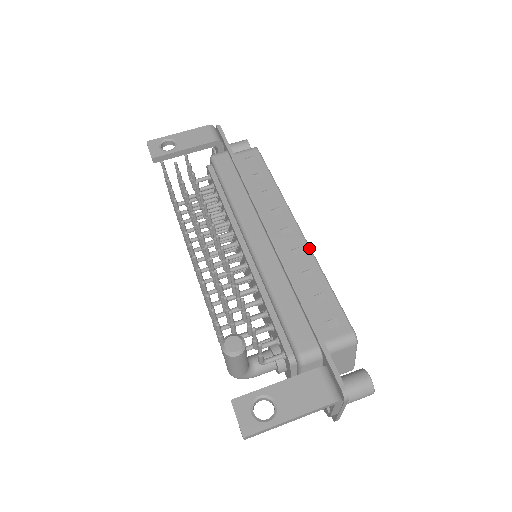
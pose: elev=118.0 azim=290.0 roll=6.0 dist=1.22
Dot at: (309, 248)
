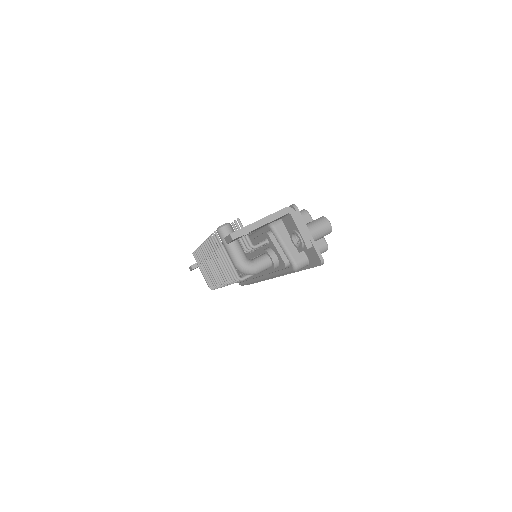
Dot at: occluded
